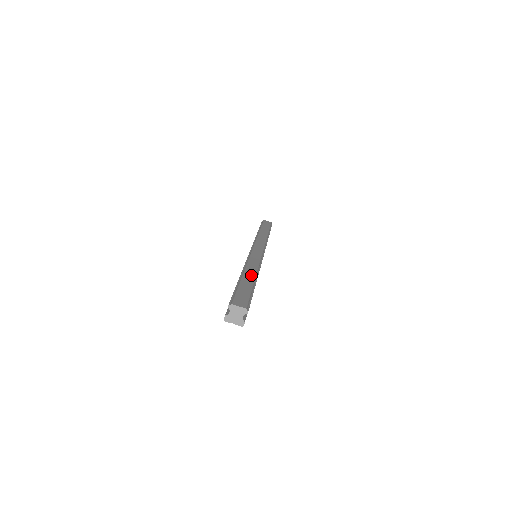
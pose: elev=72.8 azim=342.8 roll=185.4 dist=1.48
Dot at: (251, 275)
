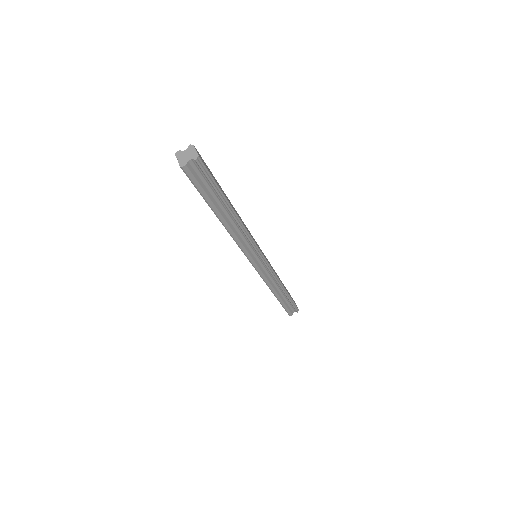
Dot at: occluded
